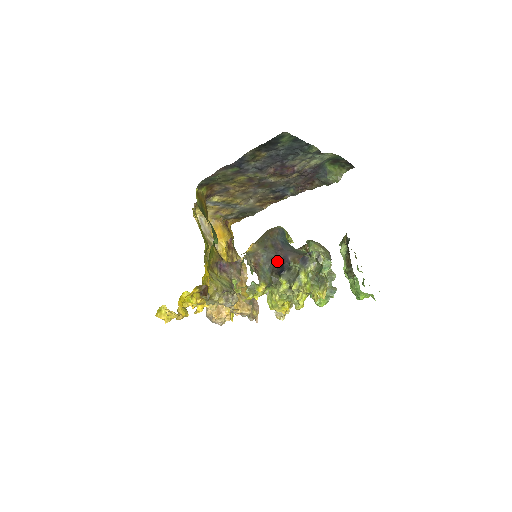
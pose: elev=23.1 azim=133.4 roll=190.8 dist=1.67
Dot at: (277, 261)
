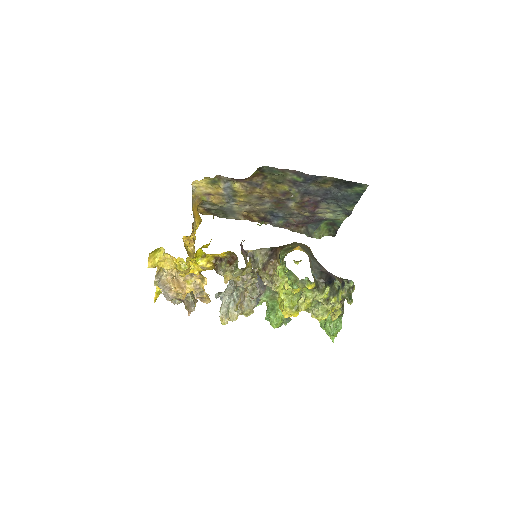
Dot at: (324, 272)
